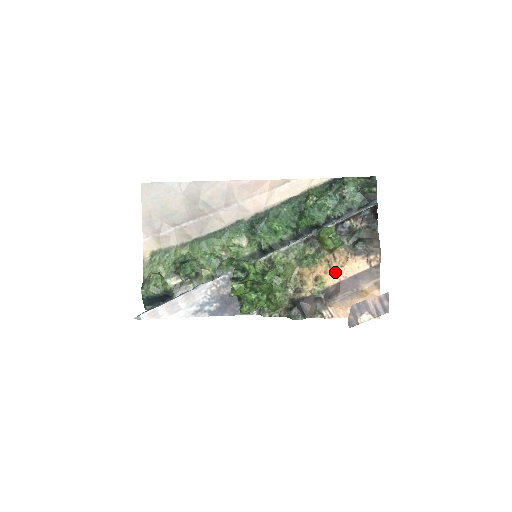
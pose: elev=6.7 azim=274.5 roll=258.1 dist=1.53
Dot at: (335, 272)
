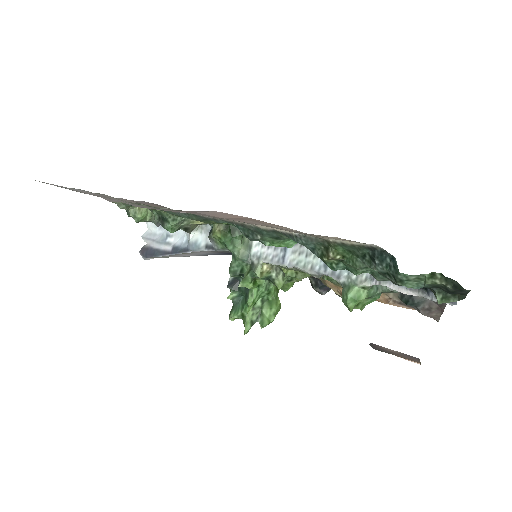
Dot at: occluded
